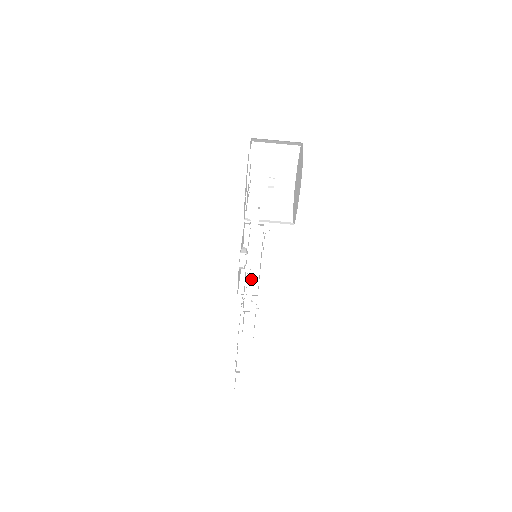
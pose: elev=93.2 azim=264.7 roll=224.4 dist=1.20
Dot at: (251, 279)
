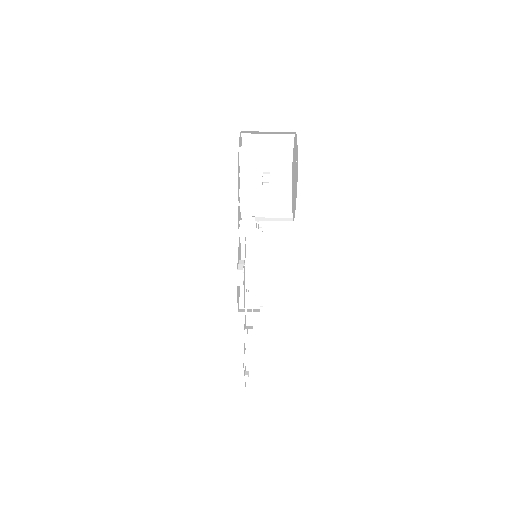
Dot at: occluded
